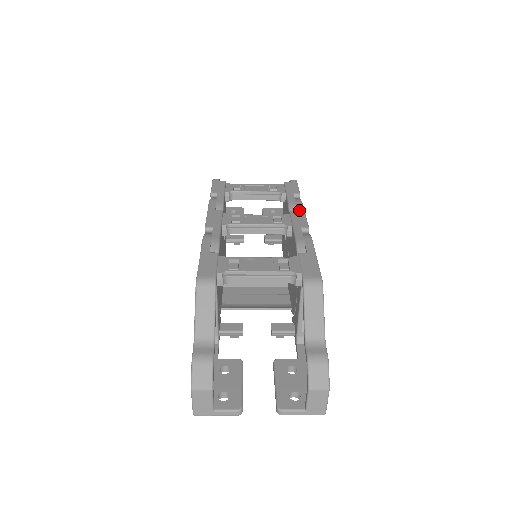
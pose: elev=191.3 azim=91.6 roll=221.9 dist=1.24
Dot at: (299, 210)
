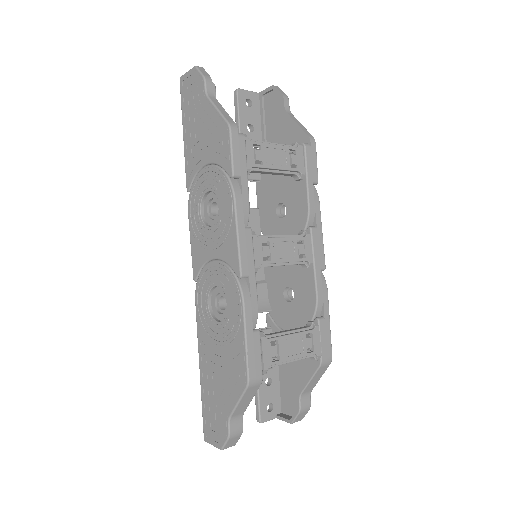
Dot at: (319, 227)
